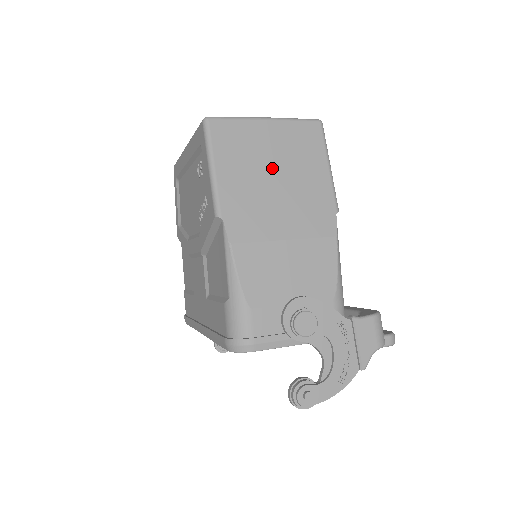
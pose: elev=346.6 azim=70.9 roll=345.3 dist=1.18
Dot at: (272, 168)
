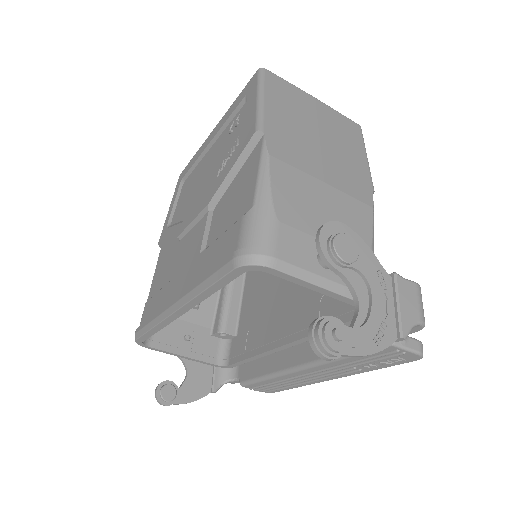
Dot at: (316, 128)
